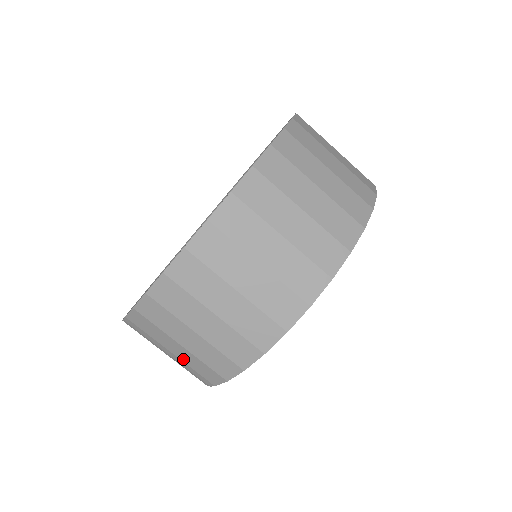
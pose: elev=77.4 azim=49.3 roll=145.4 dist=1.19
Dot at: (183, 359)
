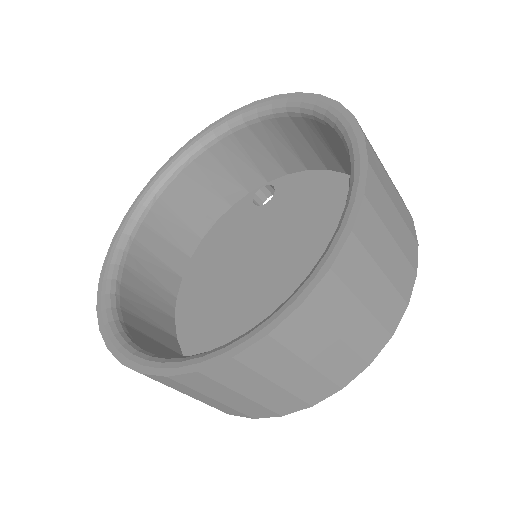
Dot at: occluded
